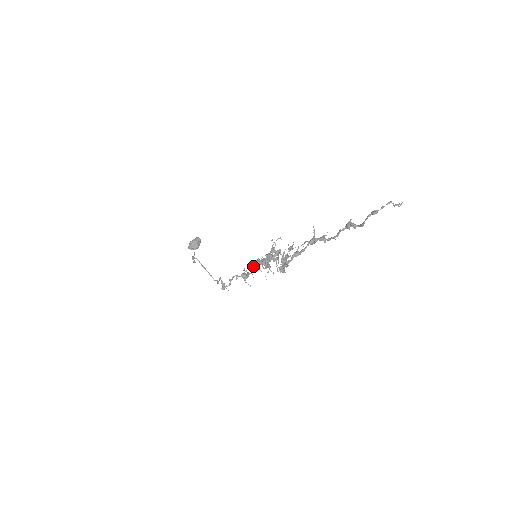
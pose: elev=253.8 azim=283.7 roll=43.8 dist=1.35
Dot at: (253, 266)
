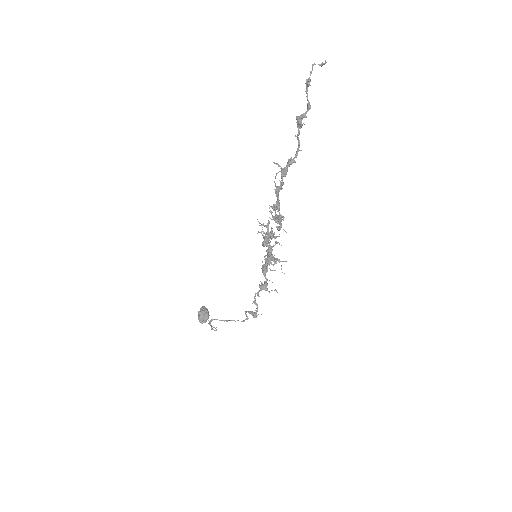
Dot at: (263, 273)
